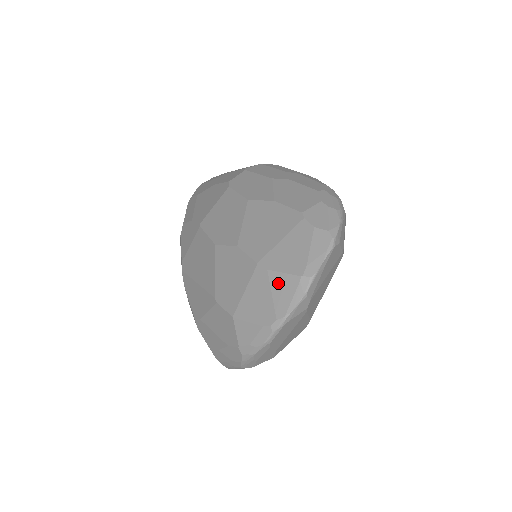
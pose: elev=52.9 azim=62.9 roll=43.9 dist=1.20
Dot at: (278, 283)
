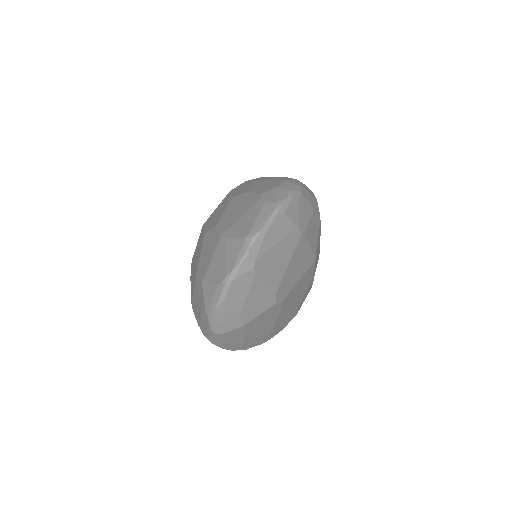
Dot at: (231, 247)
